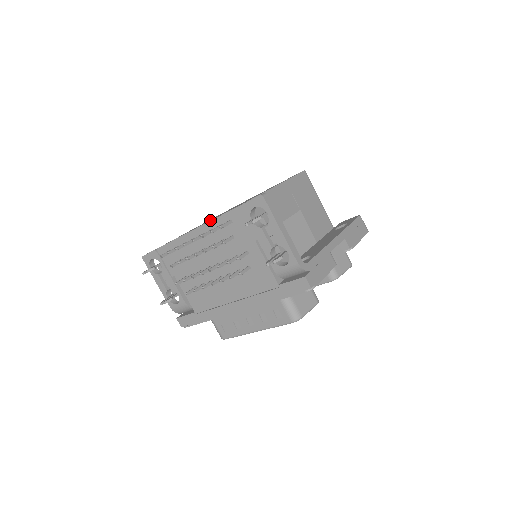
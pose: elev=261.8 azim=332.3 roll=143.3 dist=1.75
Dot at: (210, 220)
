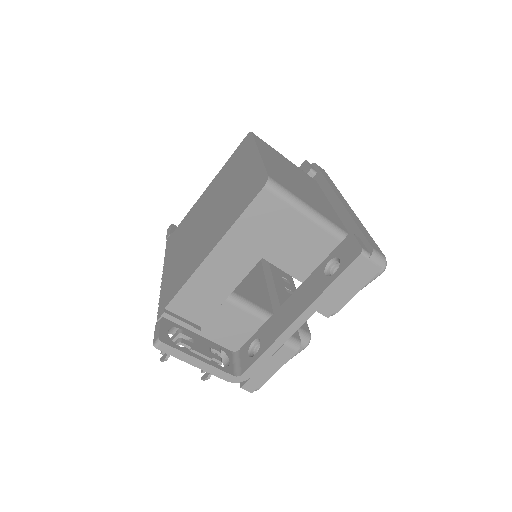
Dot at: (170, 268)
